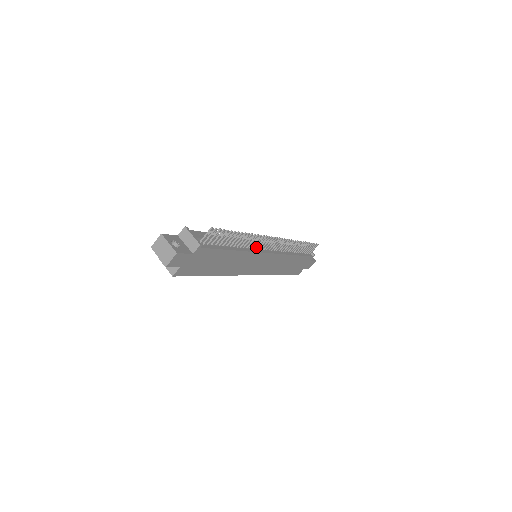
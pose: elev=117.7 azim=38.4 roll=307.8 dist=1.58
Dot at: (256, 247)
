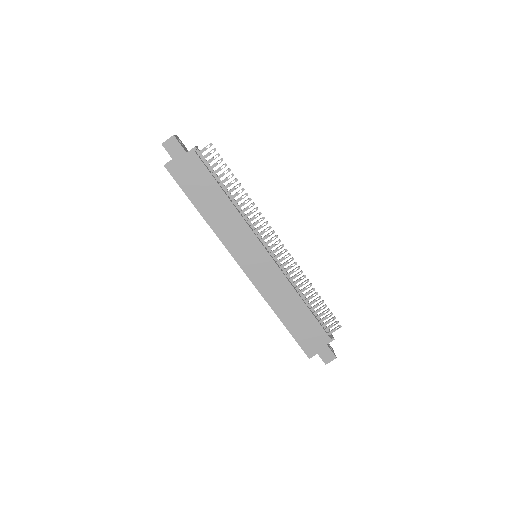
Dot at: (254, 229)
